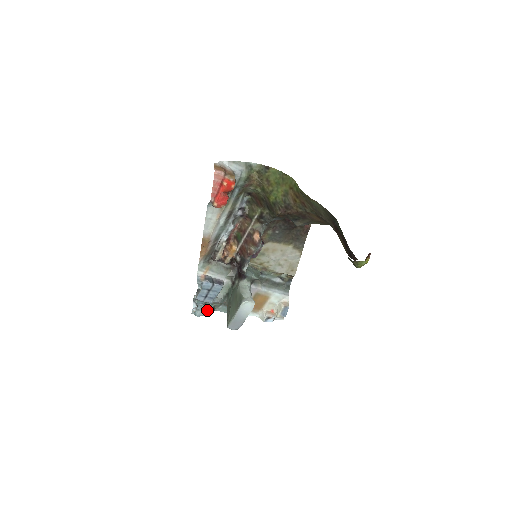
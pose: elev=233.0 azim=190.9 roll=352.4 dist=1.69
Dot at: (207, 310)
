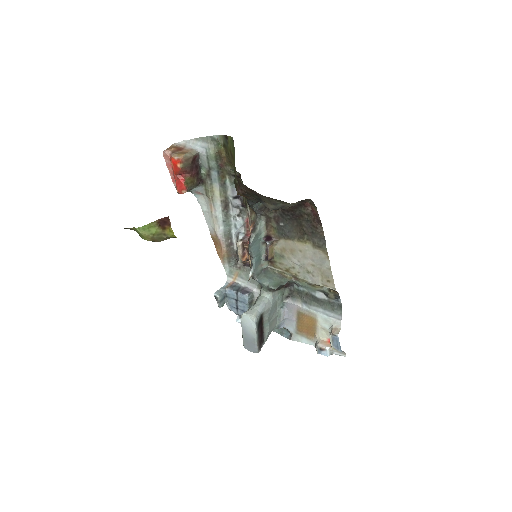
Dot at: occluded
